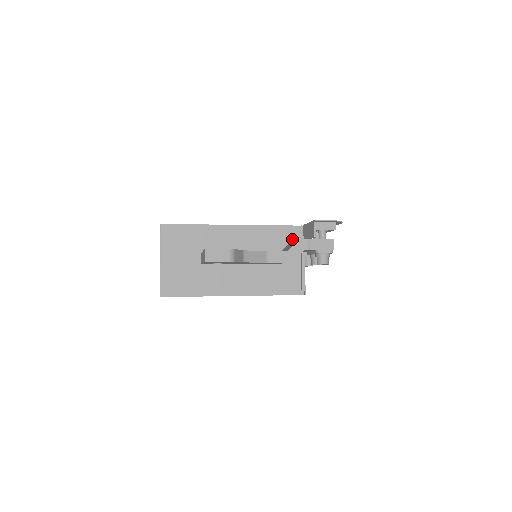
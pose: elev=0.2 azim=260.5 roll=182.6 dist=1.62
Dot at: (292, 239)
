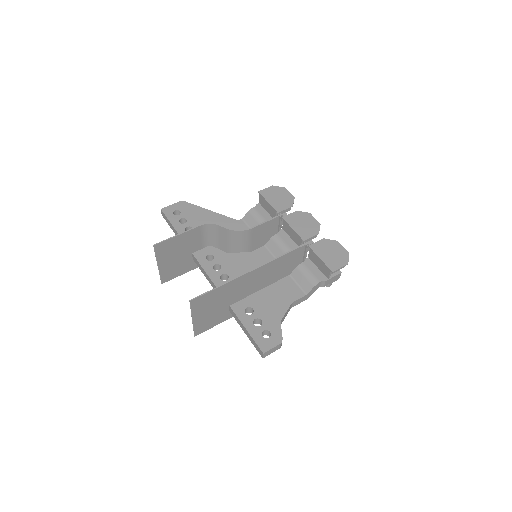
Dot at: (297, 256)
